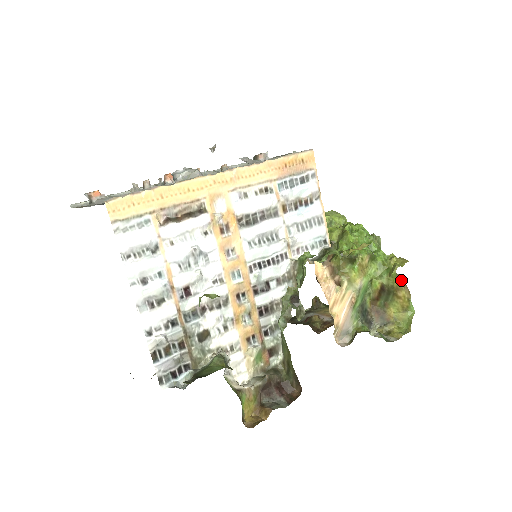
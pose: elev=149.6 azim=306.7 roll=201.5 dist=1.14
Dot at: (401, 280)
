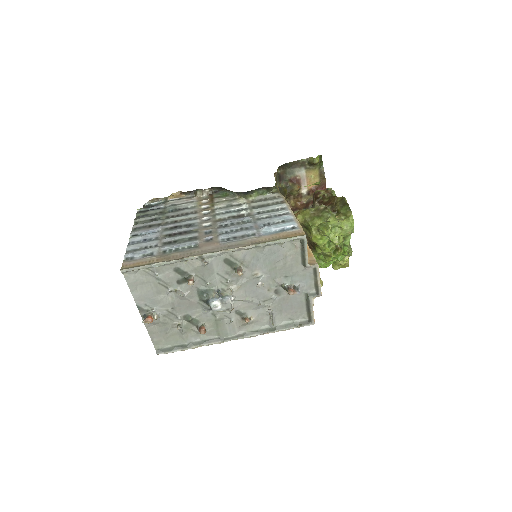
Dot at: occluded
